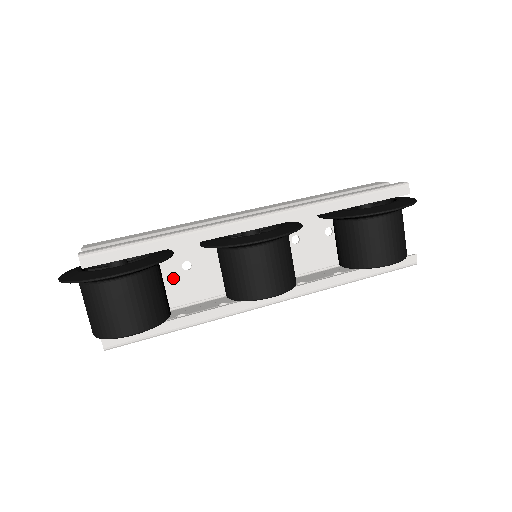
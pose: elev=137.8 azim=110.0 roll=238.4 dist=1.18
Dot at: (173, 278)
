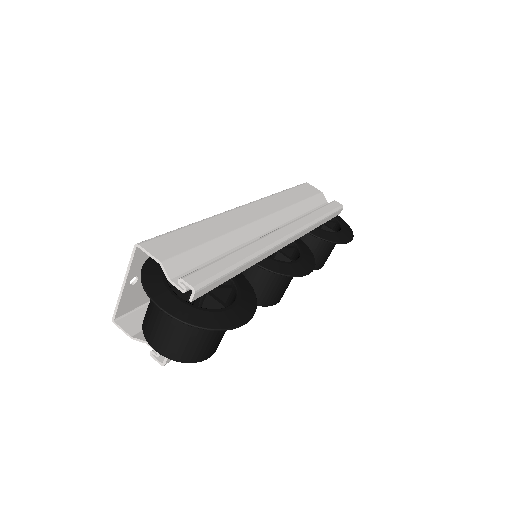
Dot at: occluded
